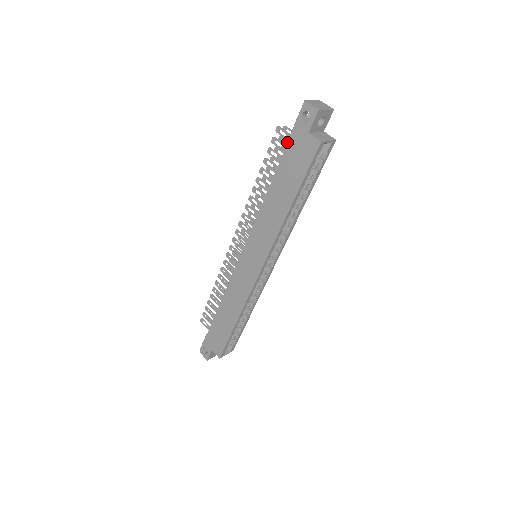
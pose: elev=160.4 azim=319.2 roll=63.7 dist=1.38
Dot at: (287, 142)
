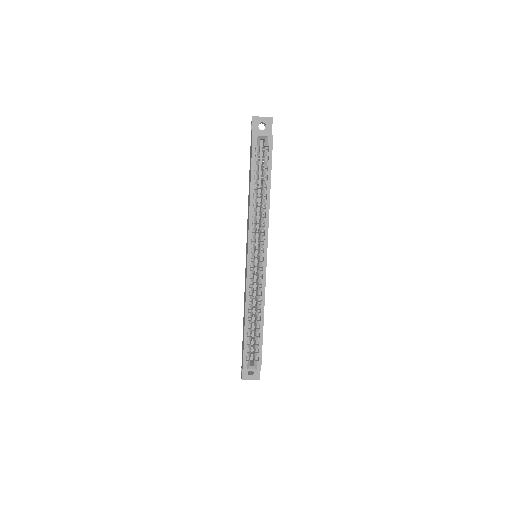
Dot at: occluded
